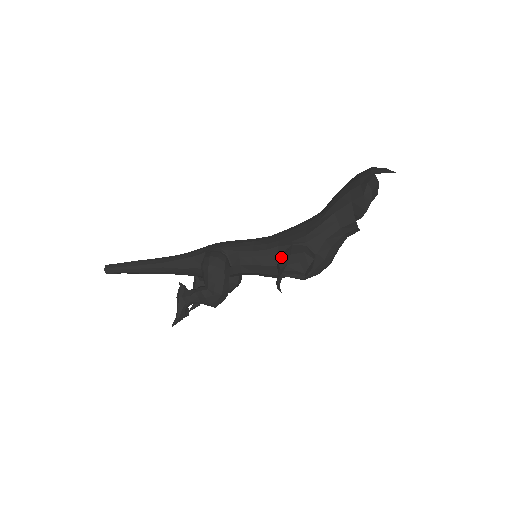
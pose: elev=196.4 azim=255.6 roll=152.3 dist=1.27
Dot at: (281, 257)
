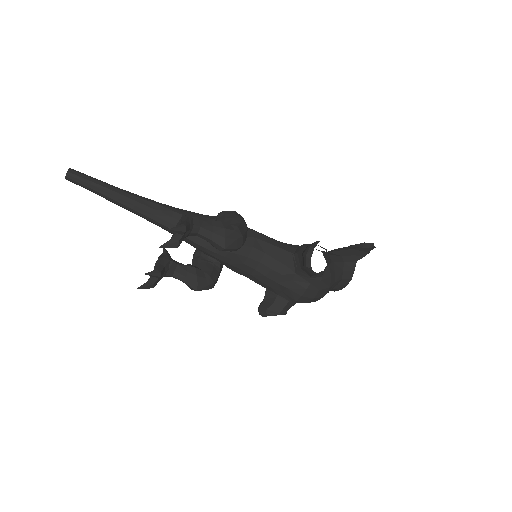
Dot at: (304, 244)
